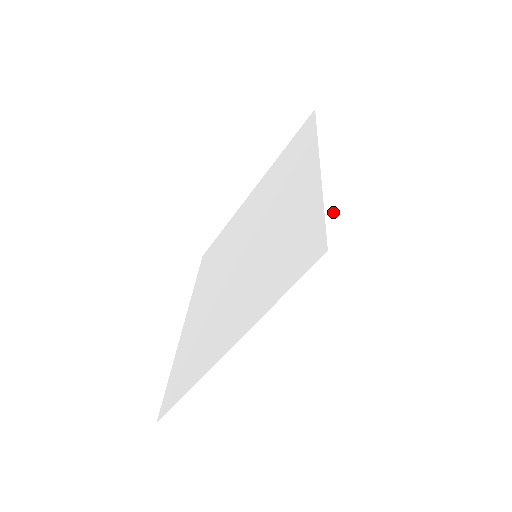
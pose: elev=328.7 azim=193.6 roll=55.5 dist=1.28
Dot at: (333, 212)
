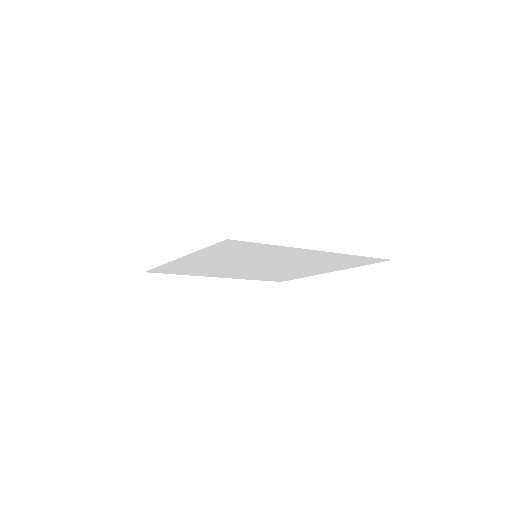
Dot at: occluded
